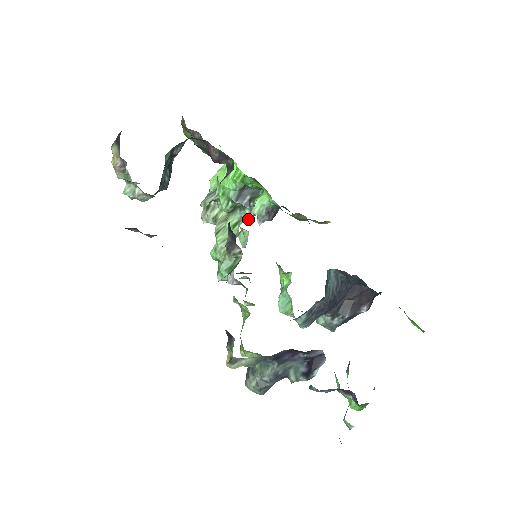
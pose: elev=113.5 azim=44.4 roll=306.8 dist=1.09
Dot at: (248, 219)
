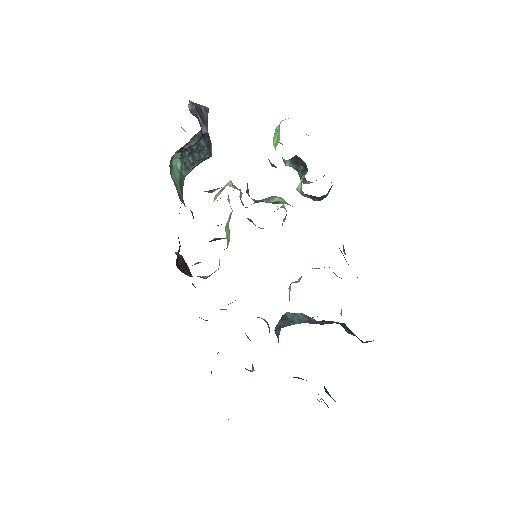
Dot at: (309, 183)
